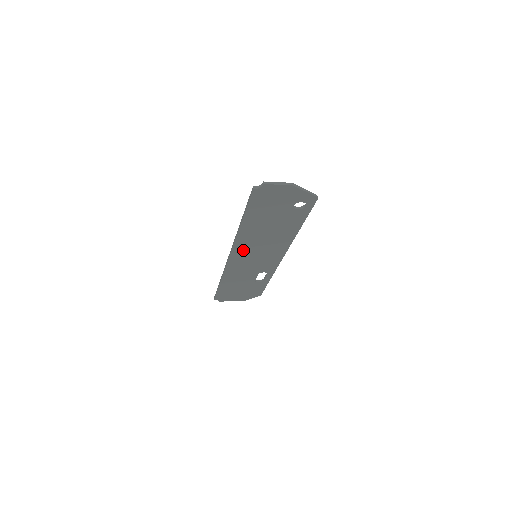
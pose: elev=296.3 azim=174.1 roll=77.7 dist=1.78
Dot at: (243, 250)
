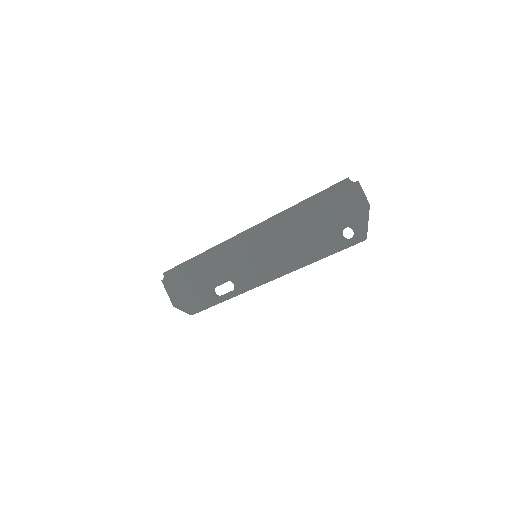
Dot at: (260, 236)
